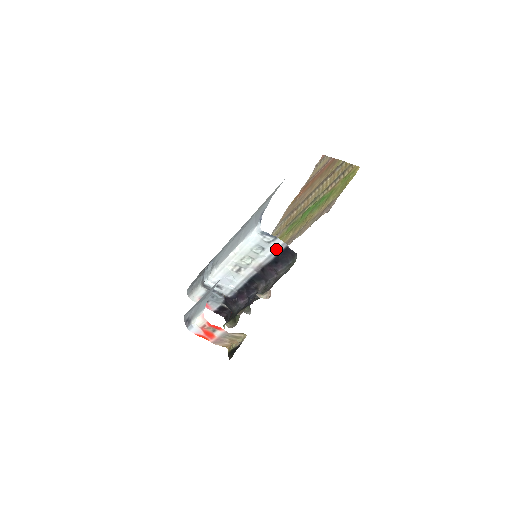
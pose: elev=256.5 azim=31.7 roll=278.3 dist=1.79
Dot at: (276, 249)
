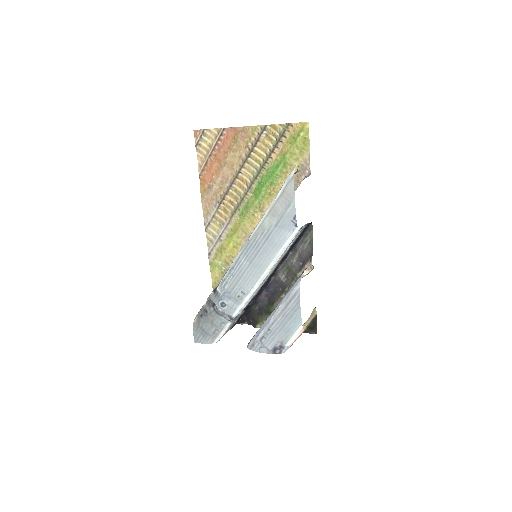
Dot at: (299, 234)
